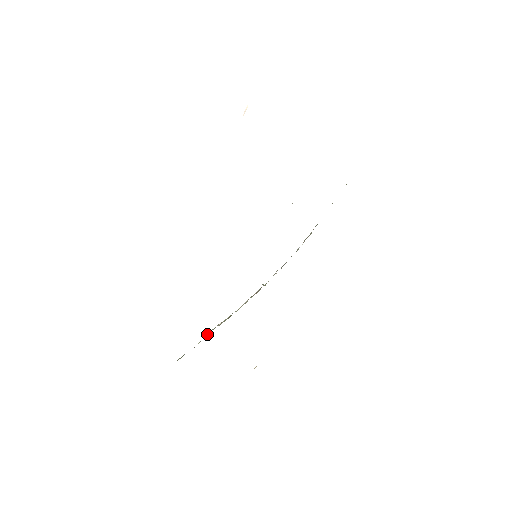
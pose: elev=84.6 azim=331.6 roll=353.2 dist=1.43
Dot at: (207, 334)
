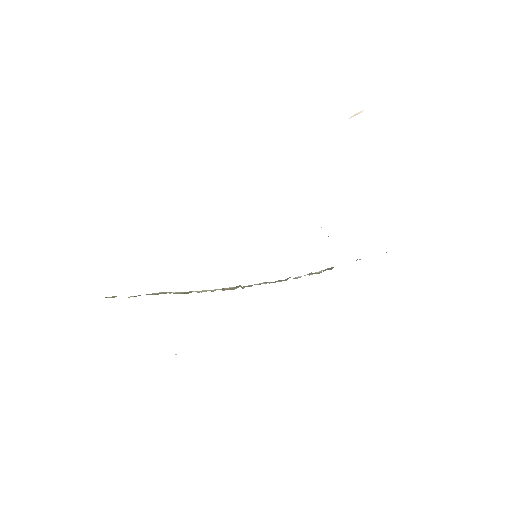
Dot at: (153, 293)
